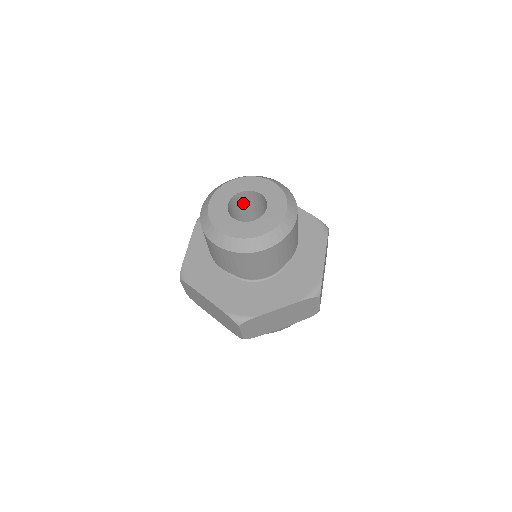
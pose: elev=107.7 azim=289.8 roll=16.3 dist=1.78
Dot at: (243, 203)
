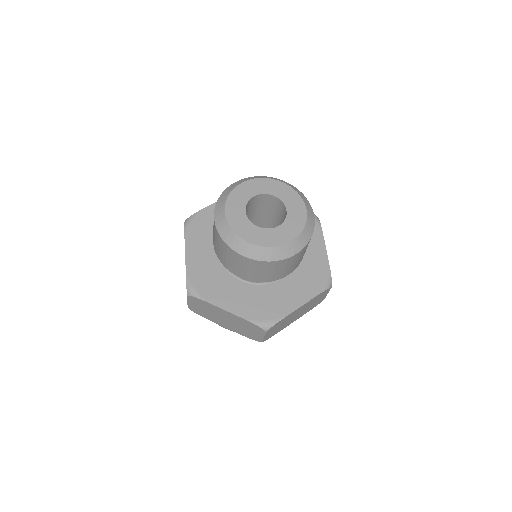
Dot at: (272, 206)
